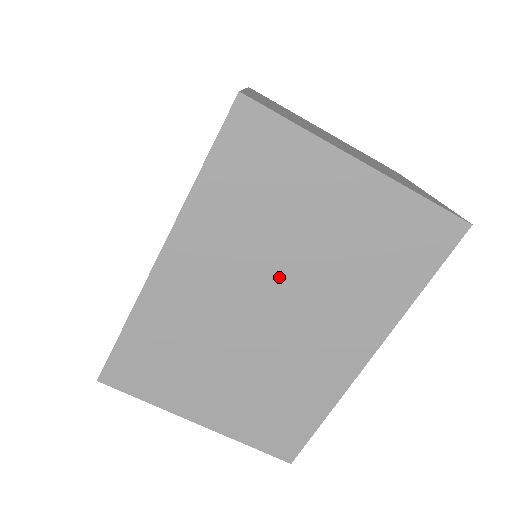
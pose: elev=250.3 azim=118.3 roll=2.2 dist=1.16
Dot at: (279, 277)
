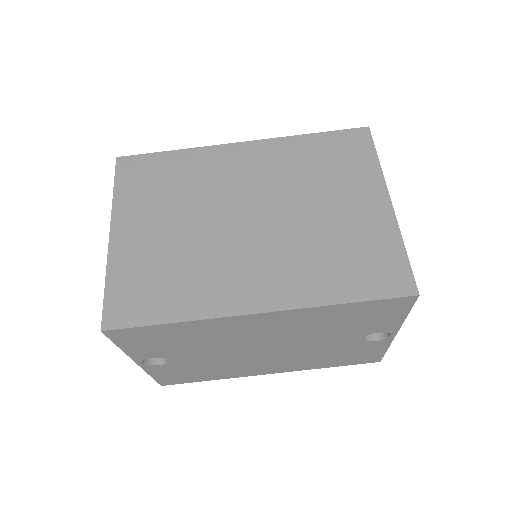
Dot at: (278, 208)
